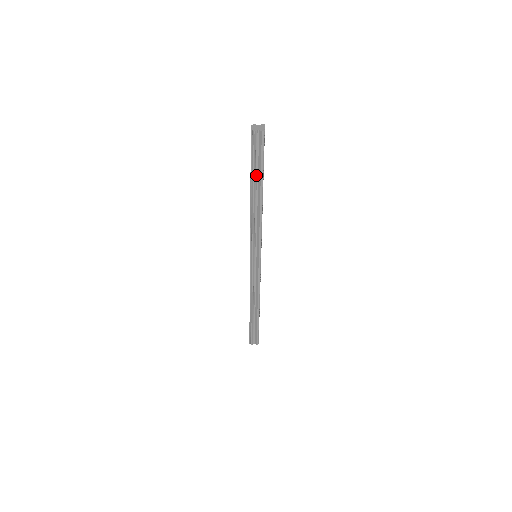
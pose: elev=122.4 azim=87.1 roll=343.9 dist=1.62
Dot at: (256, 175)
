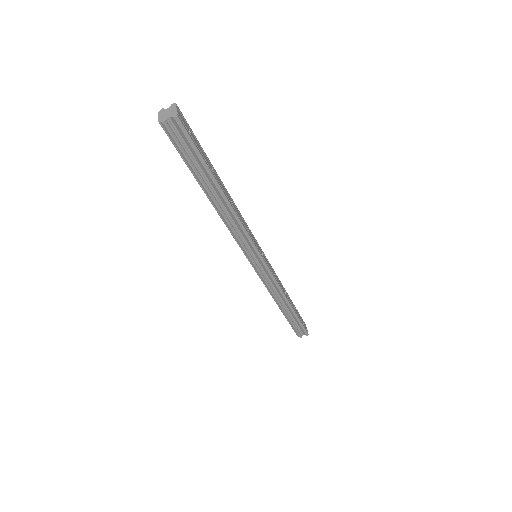
Dot at: (201, 173)
